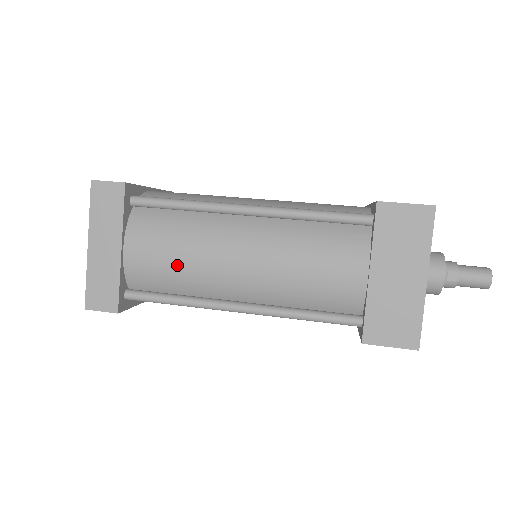
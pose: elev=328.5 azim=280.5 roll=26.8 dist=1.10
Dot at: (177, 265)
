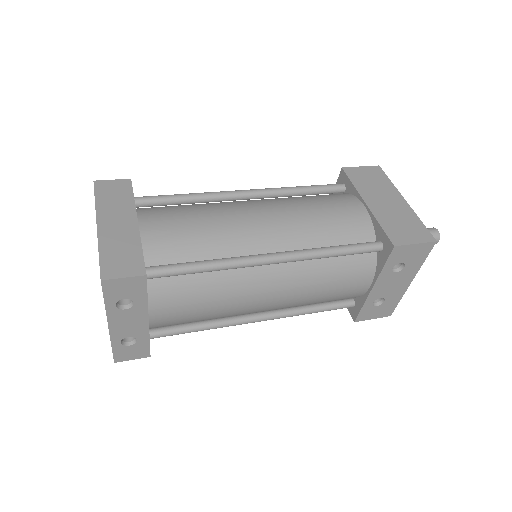
Dot at: (201, 228)
